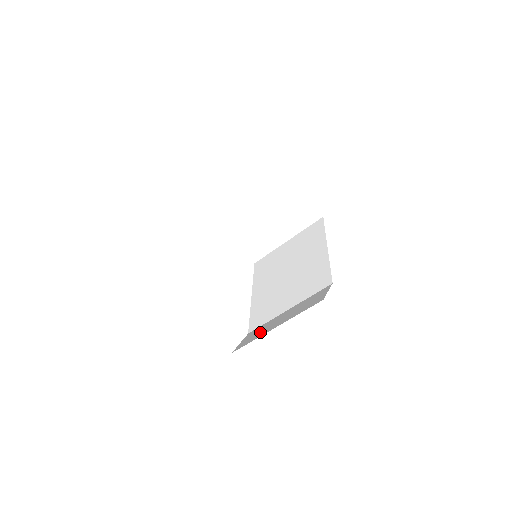
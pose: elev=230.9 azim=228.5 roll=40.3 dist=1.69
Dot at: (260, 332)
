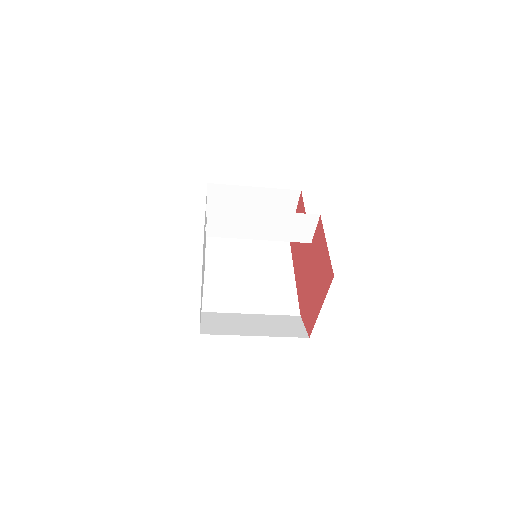
Dot at: (230, 326)
